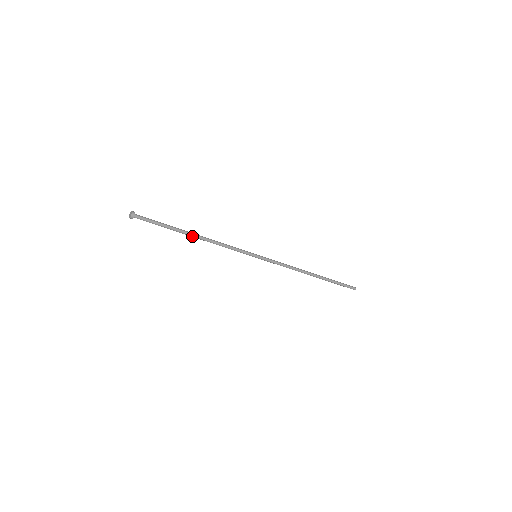
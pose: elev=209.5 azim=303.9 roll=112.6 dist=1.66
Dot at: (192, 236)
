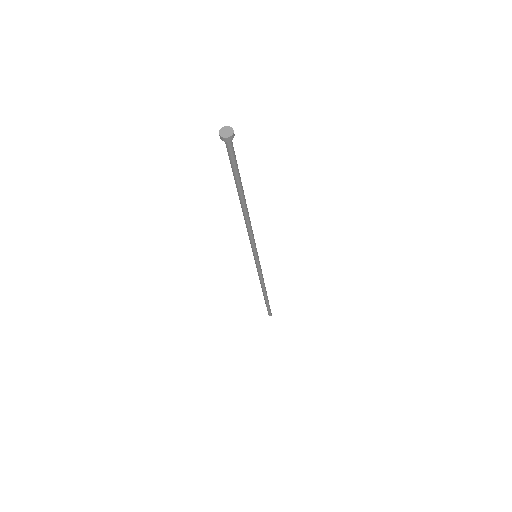
Dot at: (242, 204)
